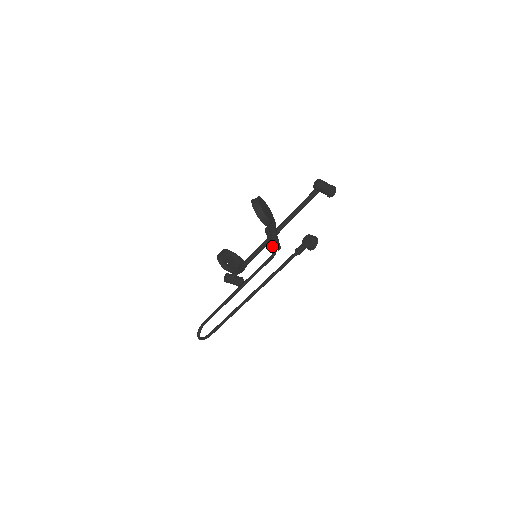
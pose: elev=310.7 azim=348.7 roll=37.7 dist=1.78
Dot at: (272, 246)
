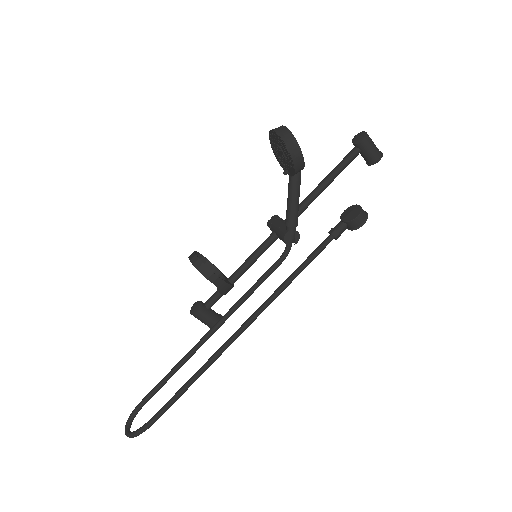
Dot at: (287, 232)
